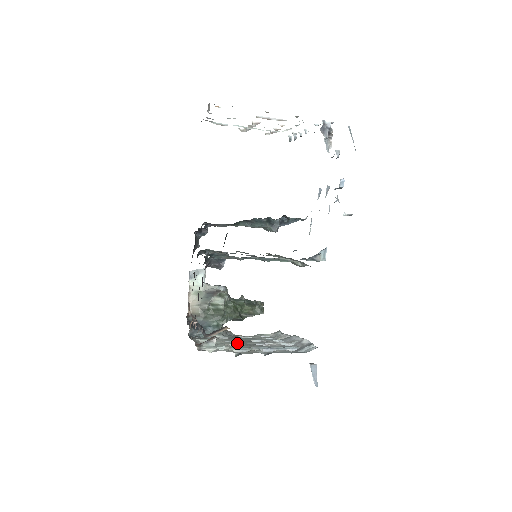
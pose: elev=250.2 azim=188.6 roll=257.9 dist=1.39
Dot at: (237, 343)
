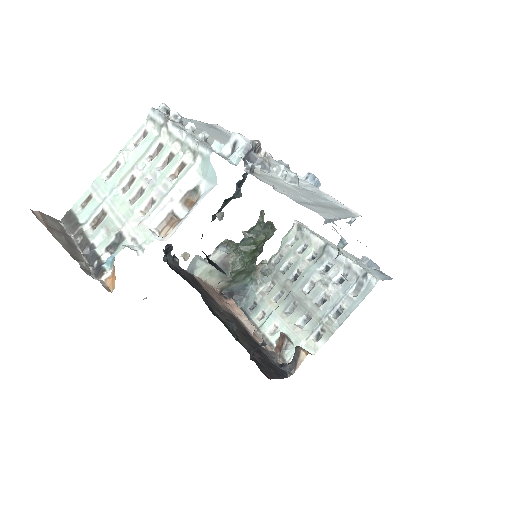
Dot at: (299, 312)
